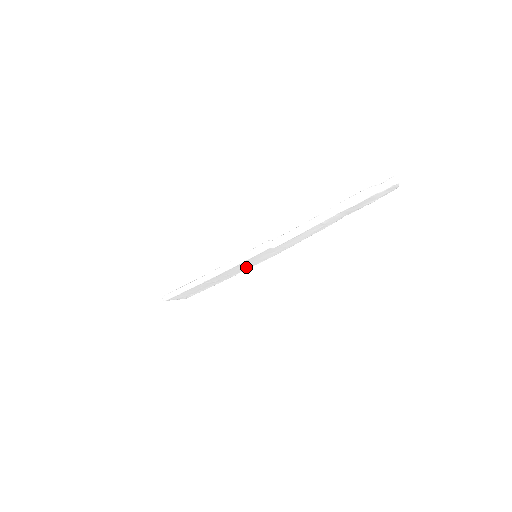
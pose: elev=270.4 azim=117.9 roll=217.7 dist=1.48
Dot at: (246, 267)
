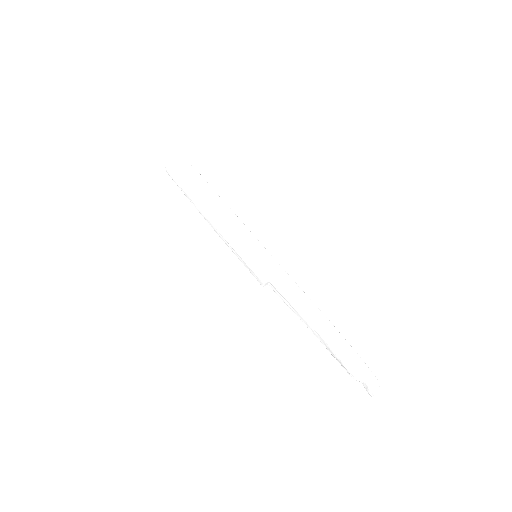
Dot at: occluded
